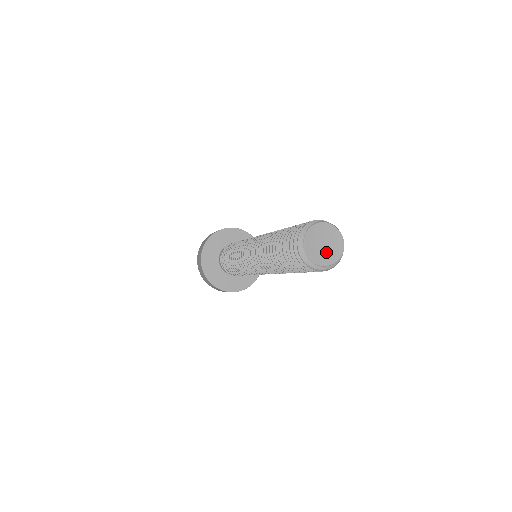
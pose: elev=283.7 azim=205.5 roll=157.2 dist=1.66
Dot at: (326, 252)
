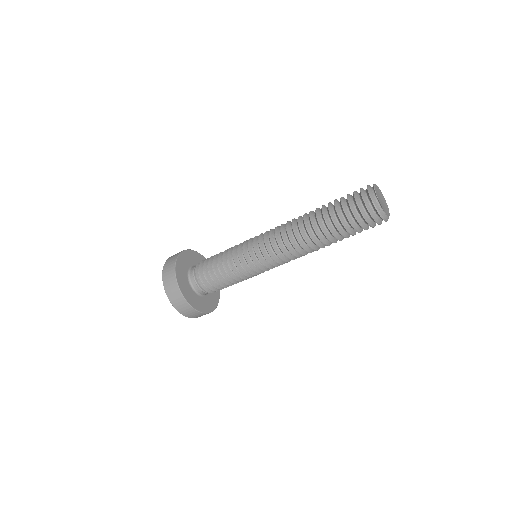
Dot at: (384, 207)
